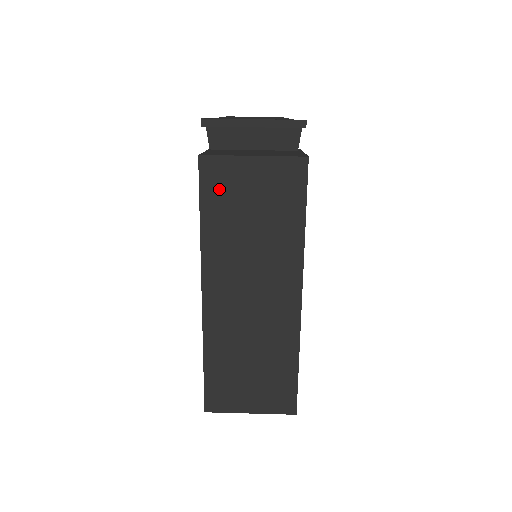
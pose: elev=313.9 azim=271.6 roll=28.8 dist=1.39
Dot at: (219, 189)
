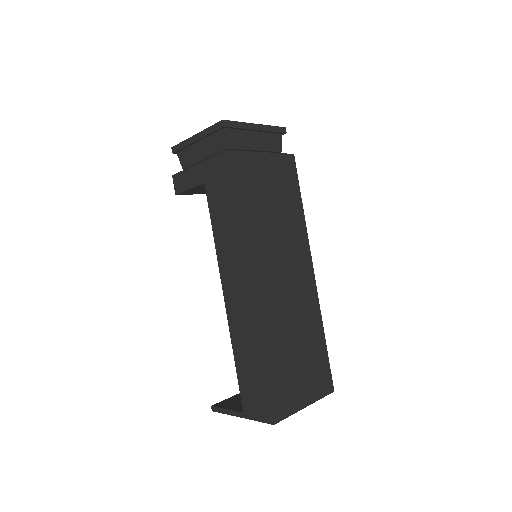
Dot at: (246, 181)
